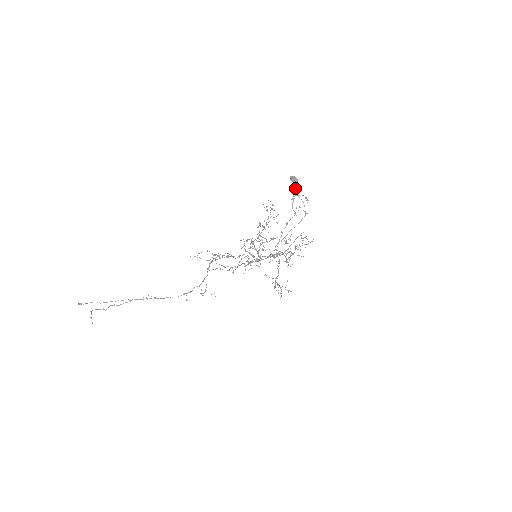
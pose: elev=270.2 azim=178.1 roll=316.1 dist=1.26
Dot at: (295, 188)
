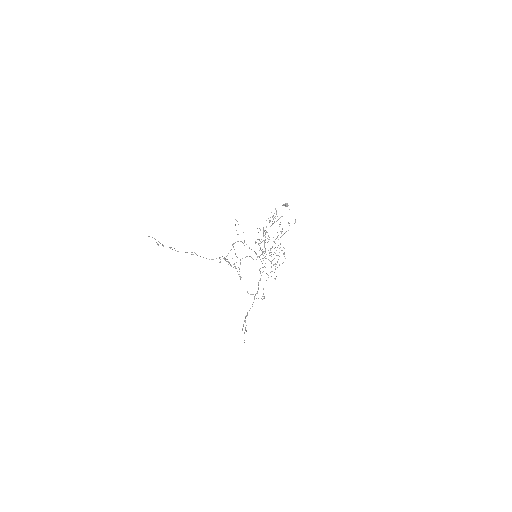
Dot at: occluded
